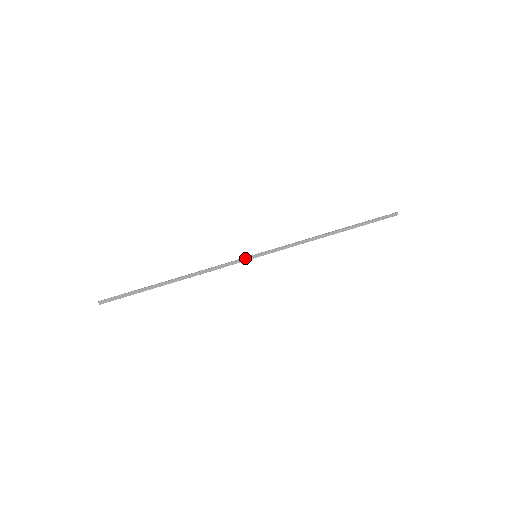
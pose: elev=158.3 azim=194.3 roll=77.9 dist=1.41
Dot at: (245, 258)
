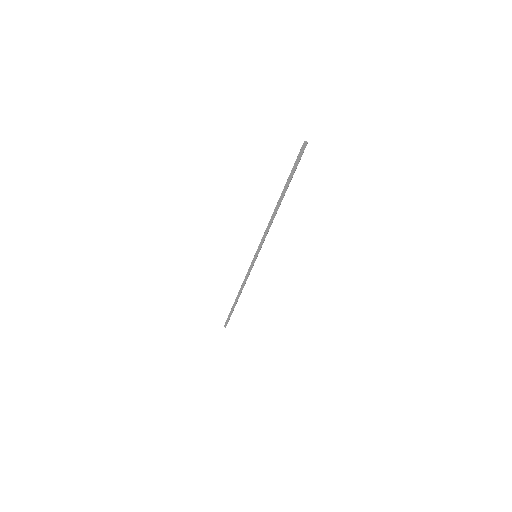
Dot at: (252, 262)
